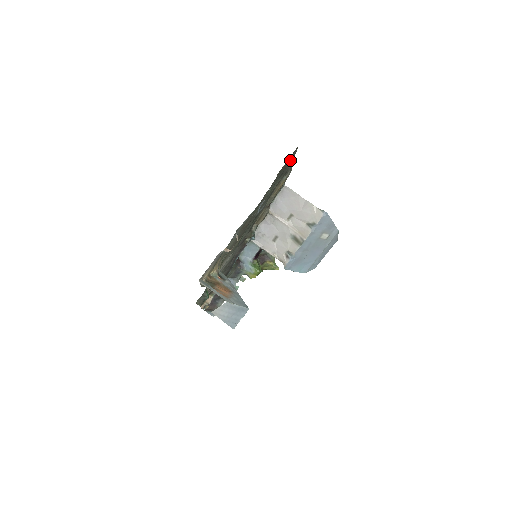
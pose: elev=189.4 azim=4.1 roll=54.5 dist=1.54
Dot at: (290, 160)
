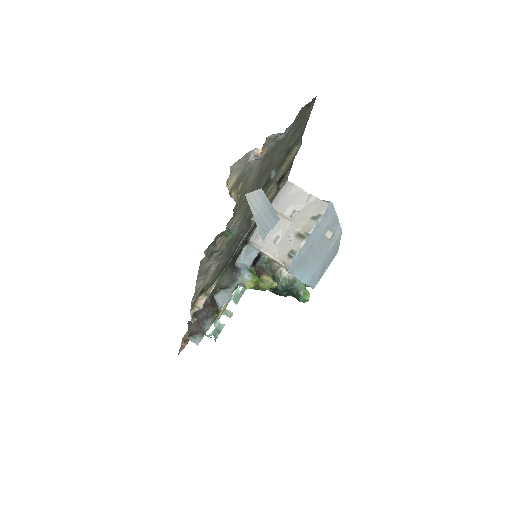
Dot at: (307, 115)
